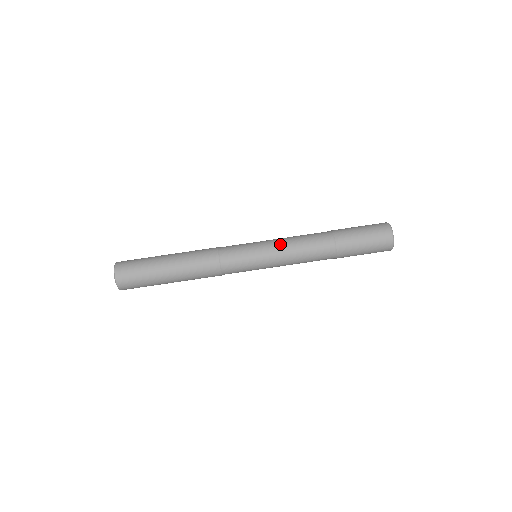
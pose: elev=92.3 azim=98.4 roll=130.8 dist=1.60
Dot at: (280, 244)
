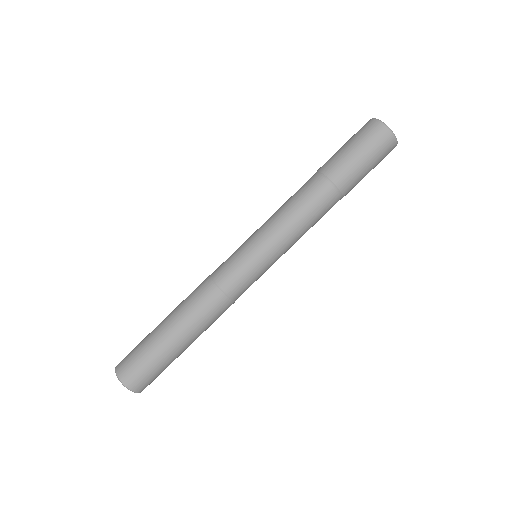
Dot at: (275, 228)
